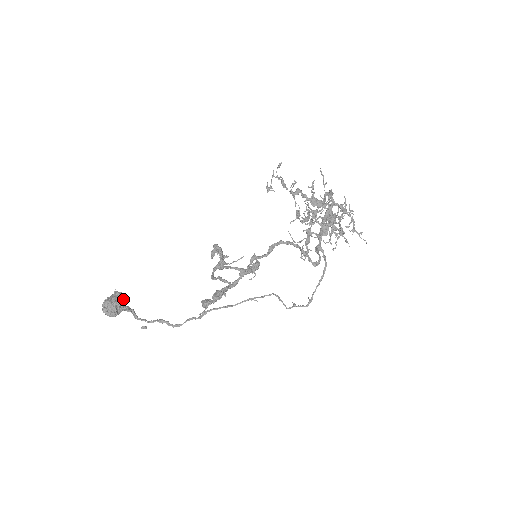
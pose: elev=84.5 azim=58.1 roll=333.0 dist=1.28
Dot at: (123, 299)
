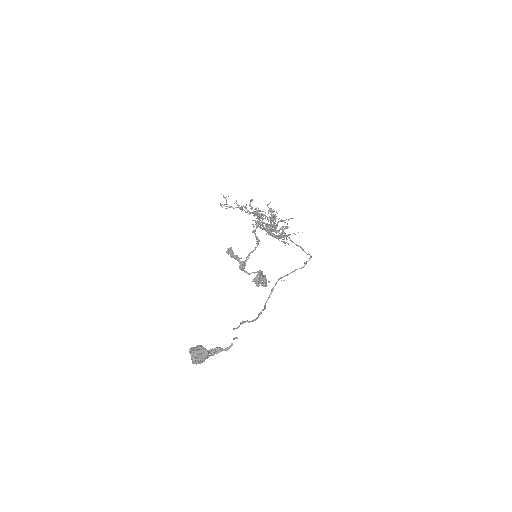
Dot at: occluded
